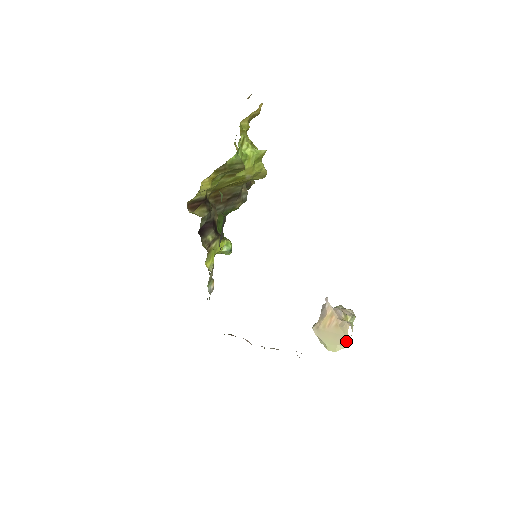
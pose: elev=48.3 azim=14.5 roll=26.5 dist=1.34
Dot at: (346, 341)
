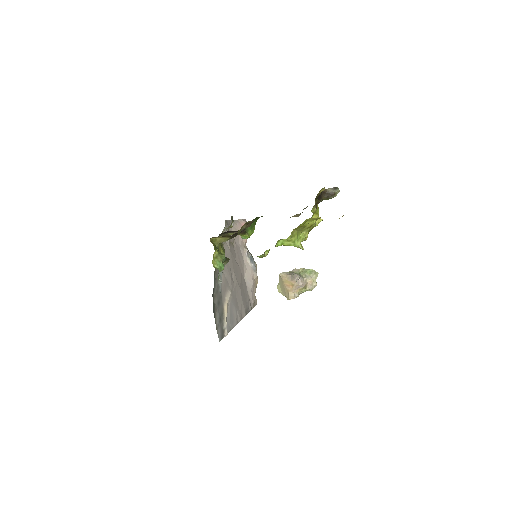
Dot at: occluded
